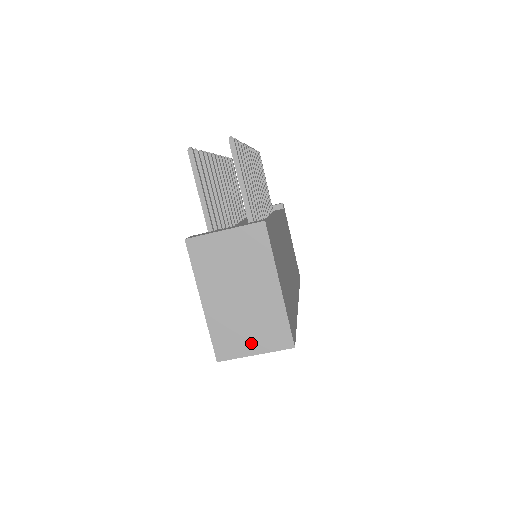
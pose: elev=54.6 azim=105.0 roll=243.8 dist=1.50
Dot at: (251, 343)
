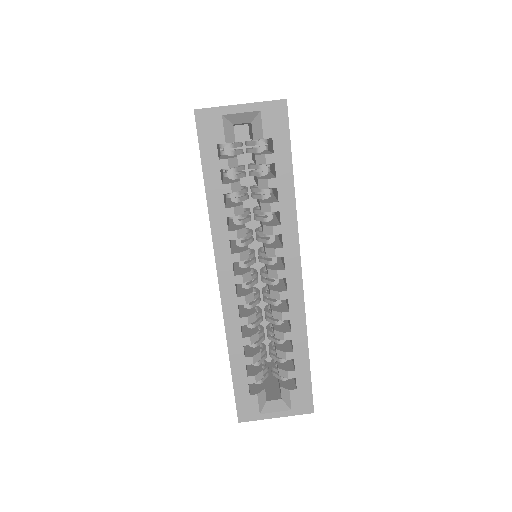
Dot at: occluded
